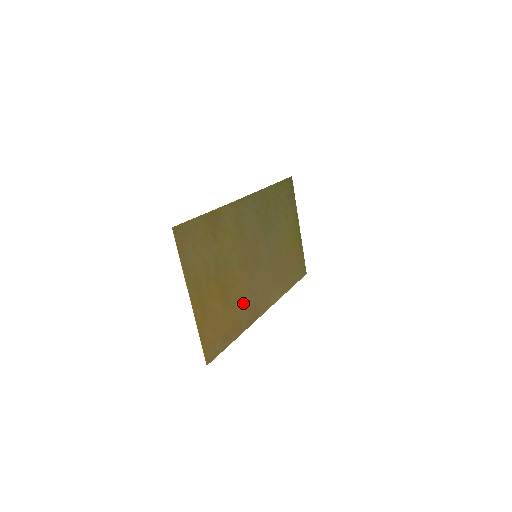
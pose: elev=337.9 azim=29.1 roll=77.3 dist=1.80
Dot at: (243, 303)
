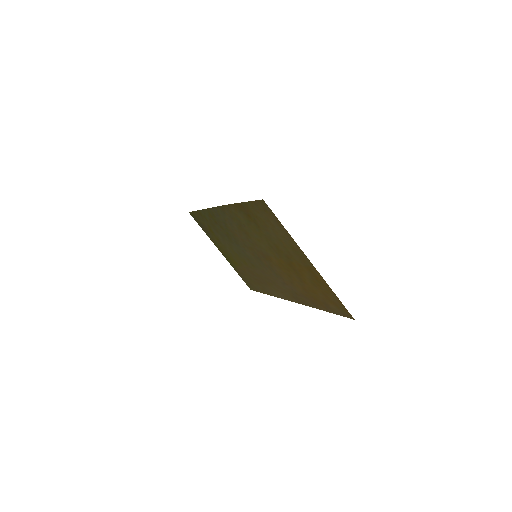
Dot at: (294, 286)
